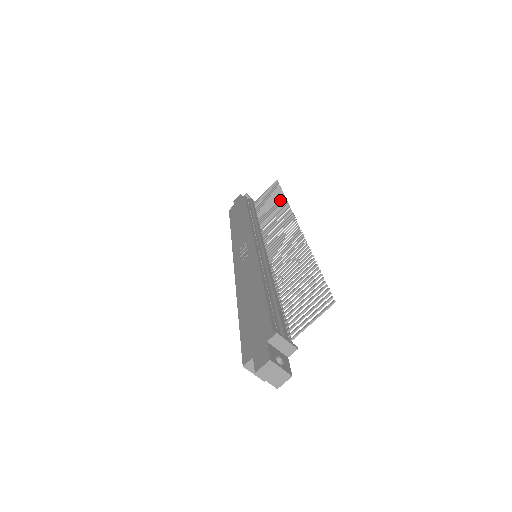
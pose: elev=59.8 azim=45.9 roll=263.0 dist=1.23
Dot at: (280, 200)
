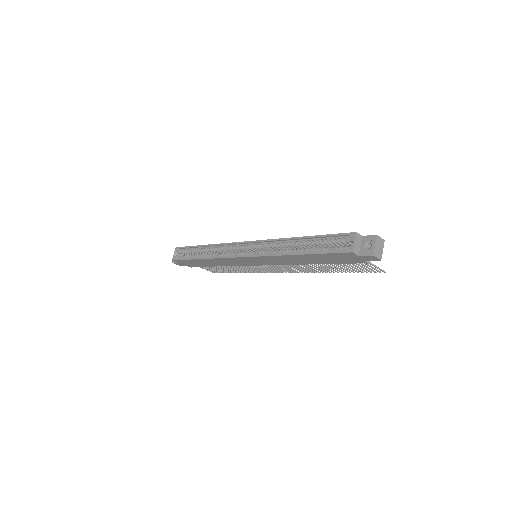
Dot at: (239, 271)
